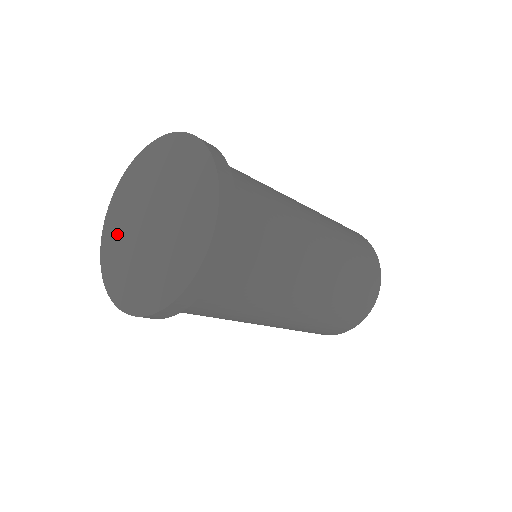
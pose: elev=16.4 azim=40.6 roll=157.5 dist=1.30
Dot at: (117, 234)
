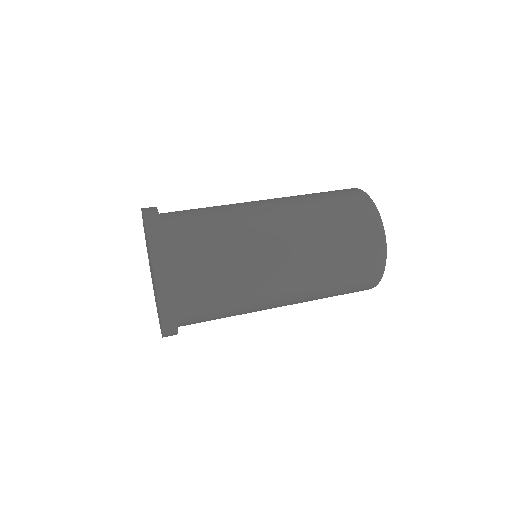
Dot at: occluded
